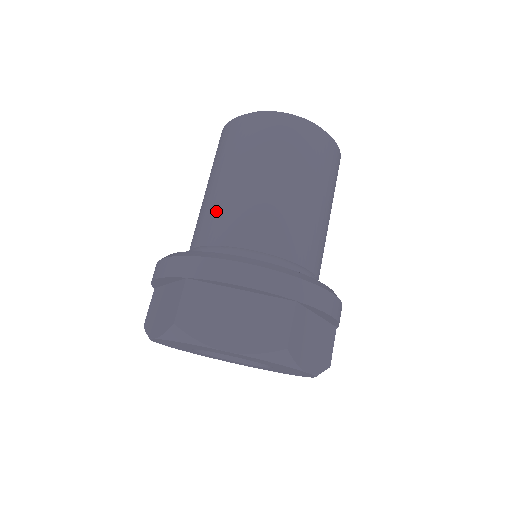
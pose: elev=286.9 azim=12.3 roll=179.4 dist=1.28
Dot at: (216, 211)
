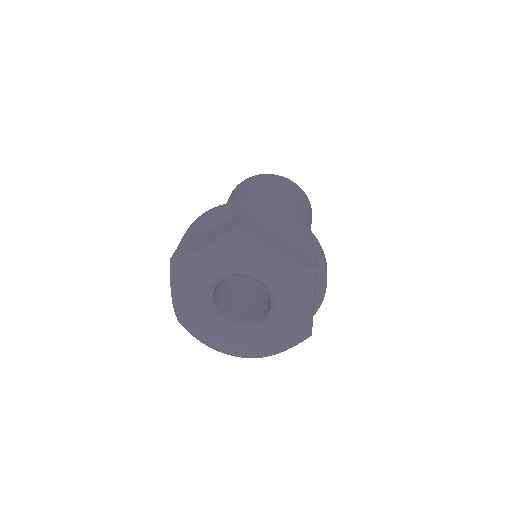
Dot at: occluded
